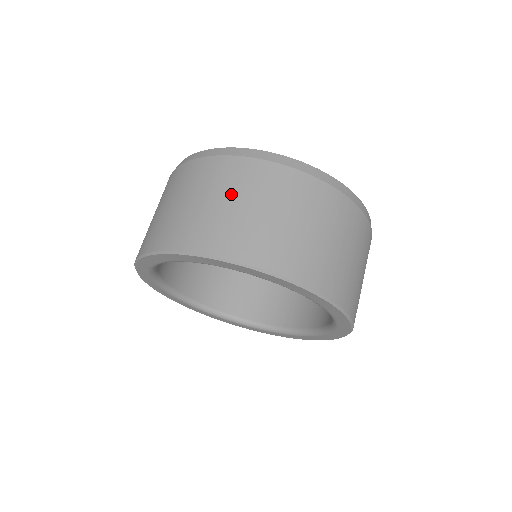
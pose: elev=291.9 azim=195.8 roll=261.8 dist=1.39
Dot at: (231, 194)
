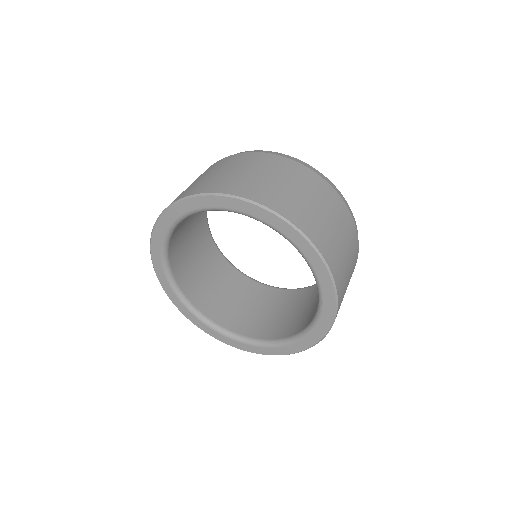
Dot at: (251, 168)
